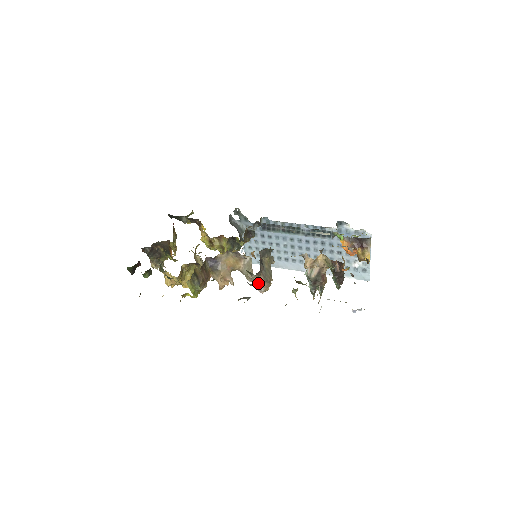
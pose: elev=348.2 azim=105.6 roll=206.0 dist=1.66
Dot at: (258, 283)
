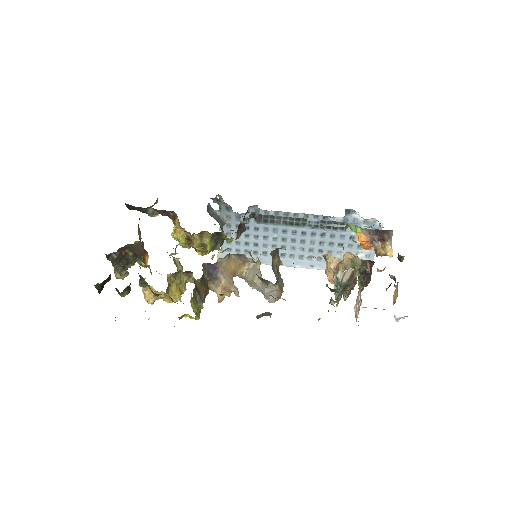
Dot at: (270, 292)
